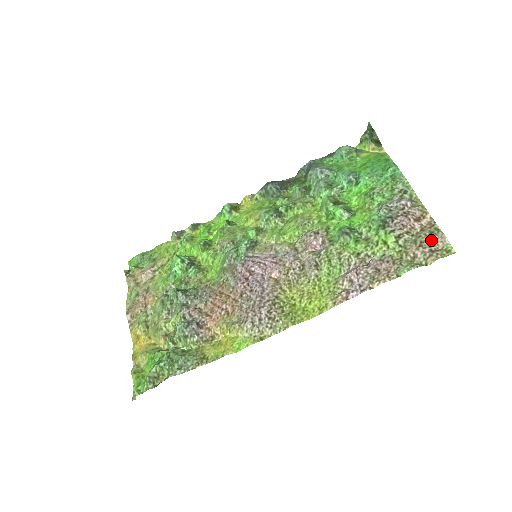
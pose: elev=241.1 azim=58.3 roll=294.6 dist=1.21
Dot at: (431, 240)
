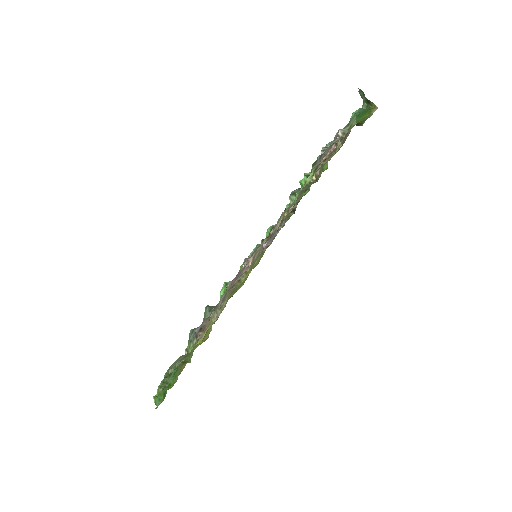
Dot at: (333, 152)
